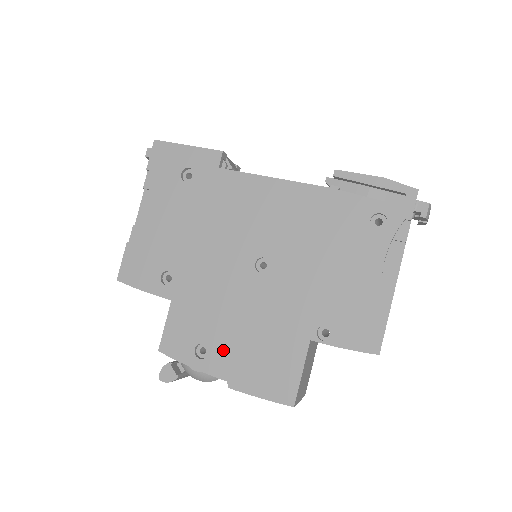
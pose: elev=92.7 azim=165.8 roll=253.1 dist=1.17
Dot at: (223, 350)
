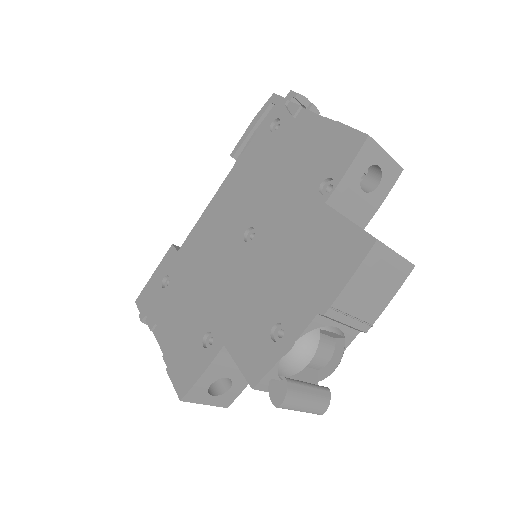
Dot at: (288, 305)
